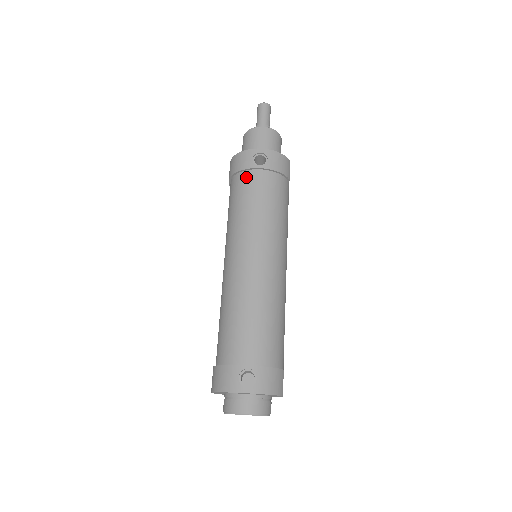
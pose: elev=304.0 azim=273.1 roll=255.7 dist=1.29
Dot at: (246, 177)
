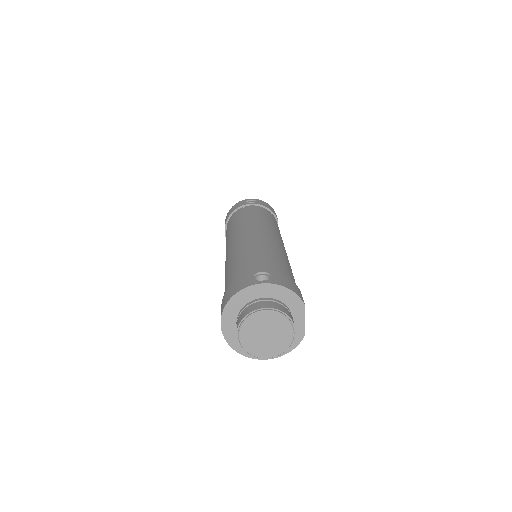
Dot at: (240, 210)
